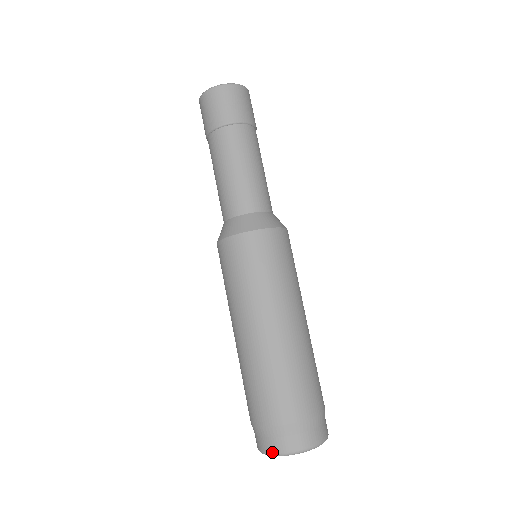
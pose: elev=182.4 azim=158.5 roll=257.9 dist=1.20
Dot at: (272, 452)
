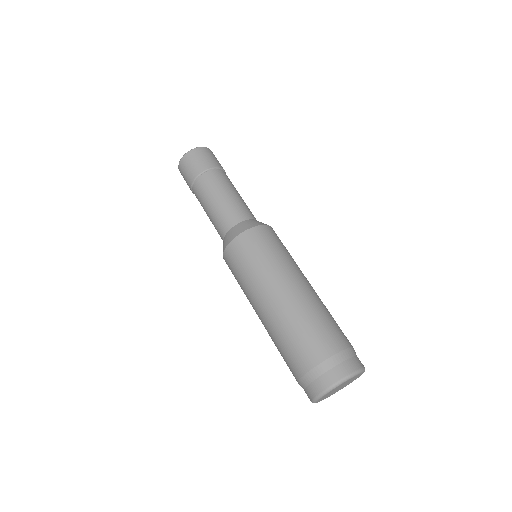
Dot at: (341, 378)
